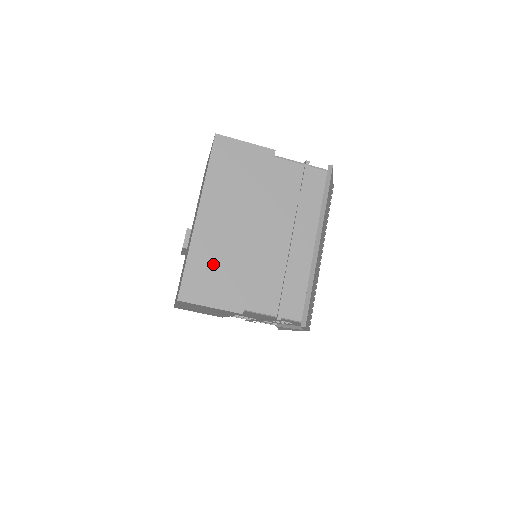
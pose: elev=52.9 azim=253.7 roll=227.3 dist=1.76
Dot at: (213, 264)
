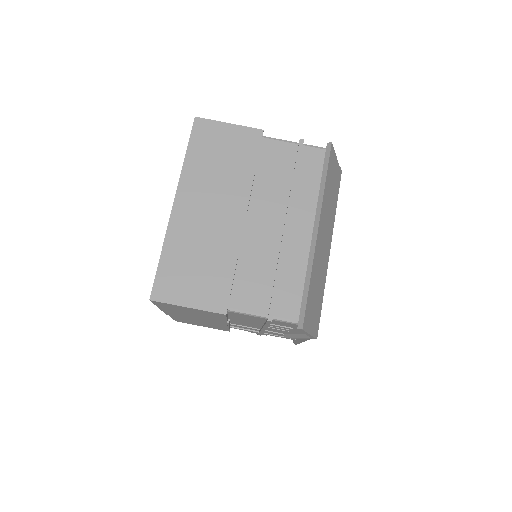
Dot at: (191, 258)
